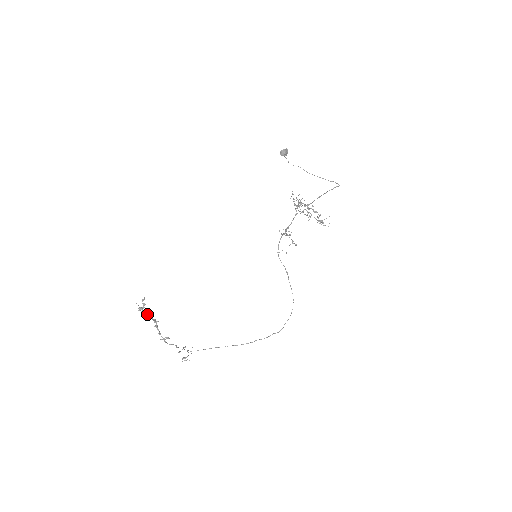
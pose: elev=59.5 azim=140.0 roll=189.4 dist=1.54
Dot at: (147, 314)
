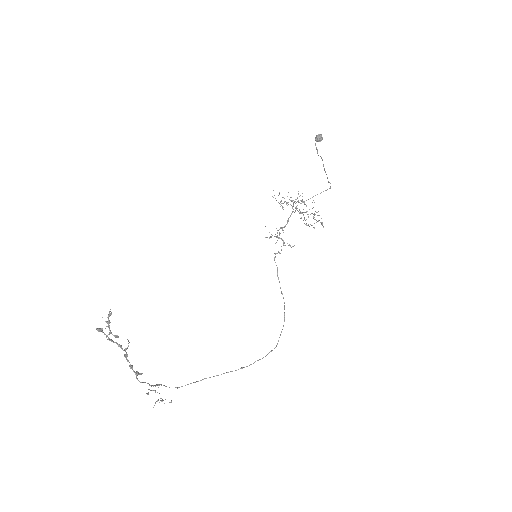
Dot at: (109, 338)
